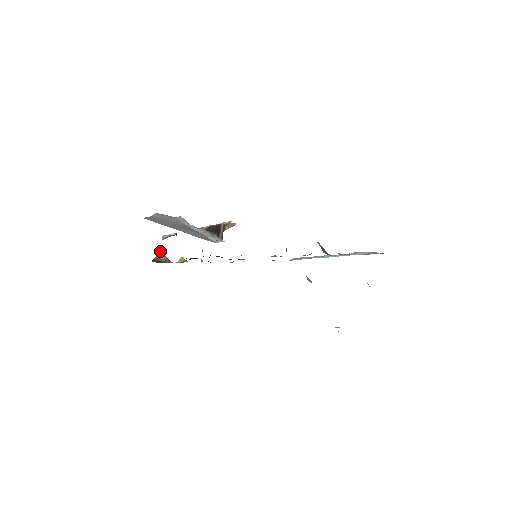
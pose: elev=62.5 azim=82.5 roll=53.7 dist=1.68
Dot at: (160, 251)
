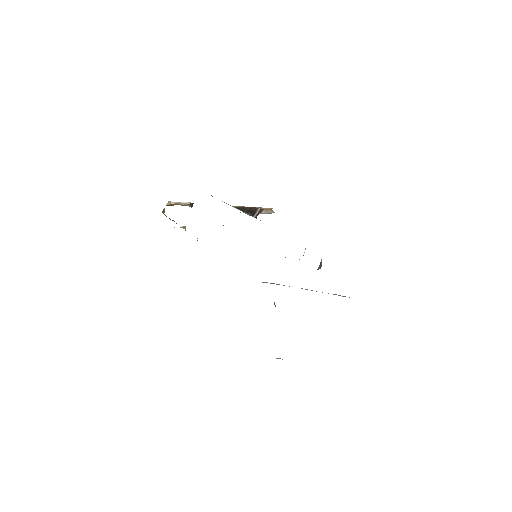
Dot at: (164, 211)
